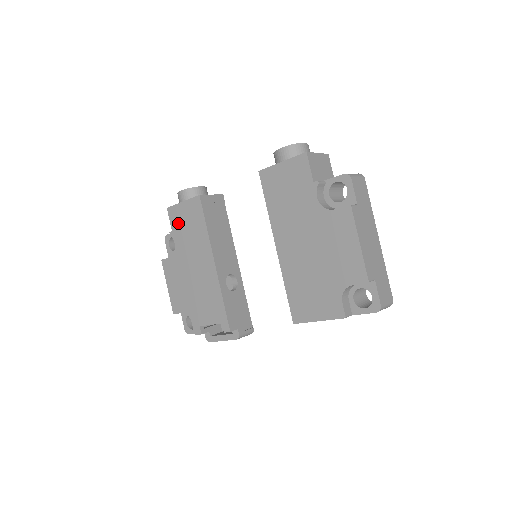
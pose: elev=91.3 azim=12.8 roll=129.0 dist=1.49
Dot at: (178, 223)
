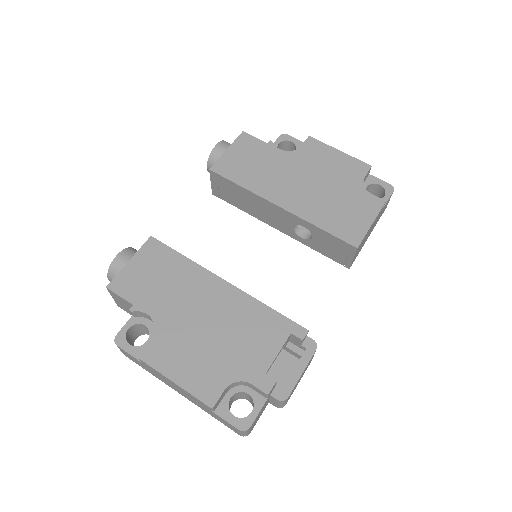
Dot at: (138, 287)
